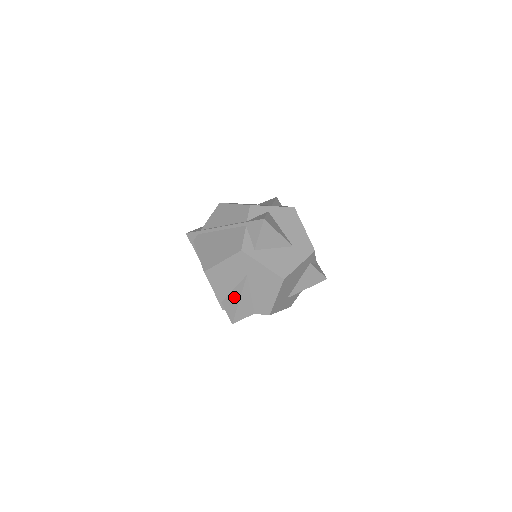
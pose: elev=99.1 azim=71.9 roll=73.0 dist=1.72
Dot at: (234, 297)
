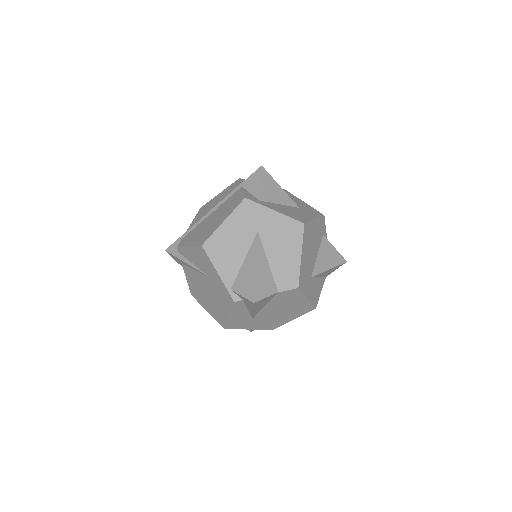
Dot at: (247, 268)
